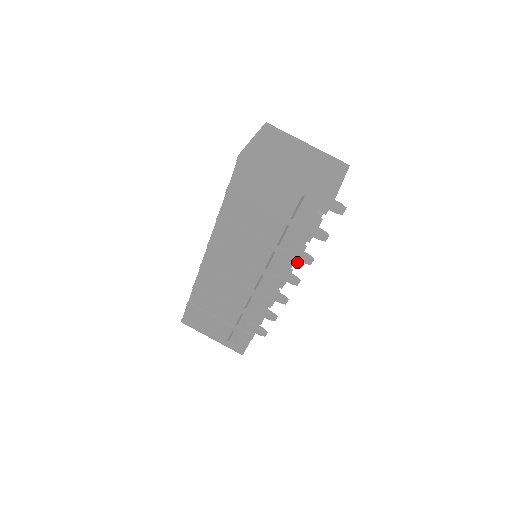
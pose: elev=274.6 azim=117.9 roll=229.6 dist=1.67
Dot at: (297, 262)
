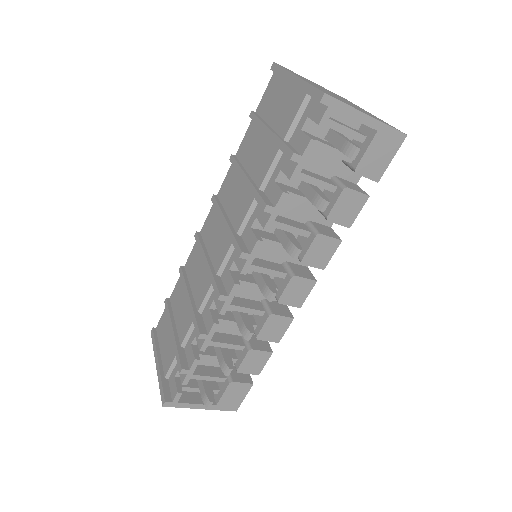
Dot at: (264, 208)
